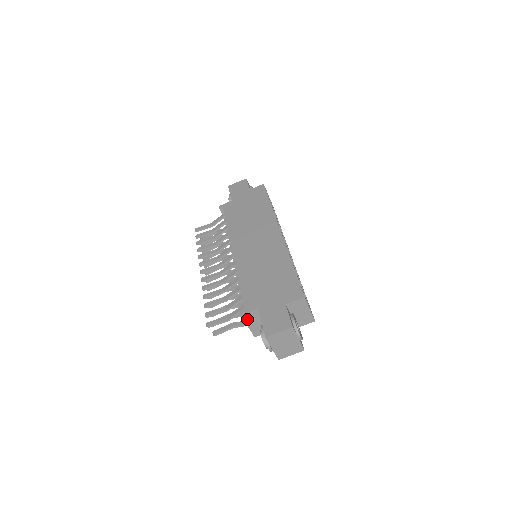
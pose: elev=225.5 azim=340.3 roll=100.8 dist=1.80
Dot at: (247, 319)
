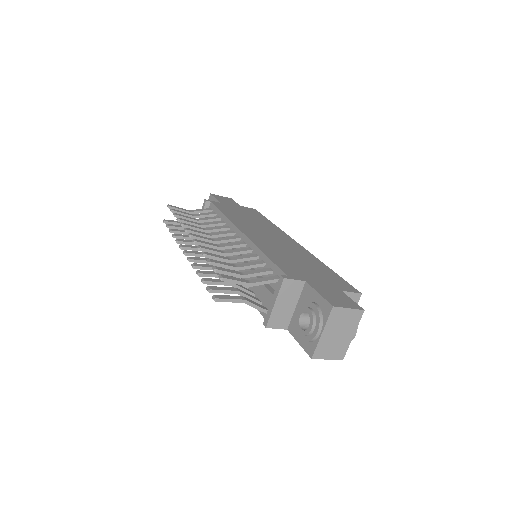
Dot at: (283, 290)
